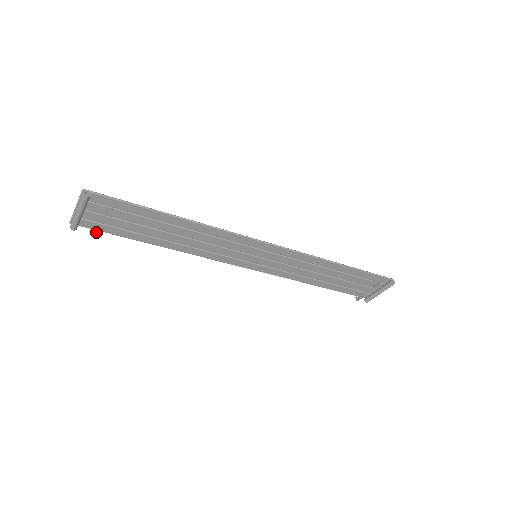
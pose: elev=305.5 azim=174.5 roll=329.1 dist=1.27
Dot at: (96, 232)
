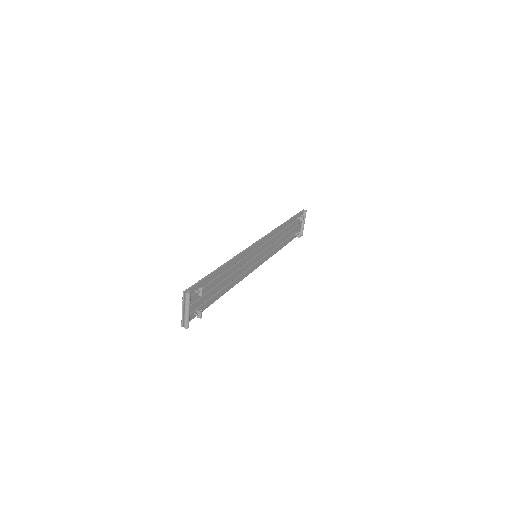
Dot at: (198, 317)
